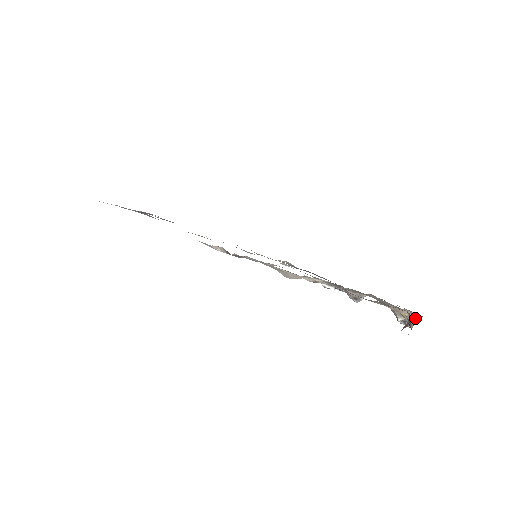
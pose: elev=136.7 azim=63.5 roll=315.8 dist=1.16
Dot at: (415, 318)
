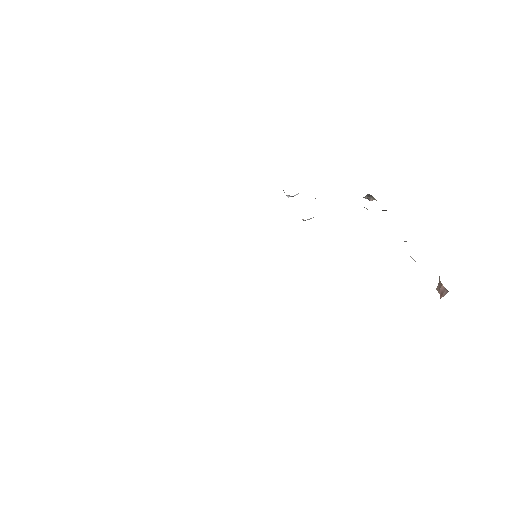
Dot at: occluded
